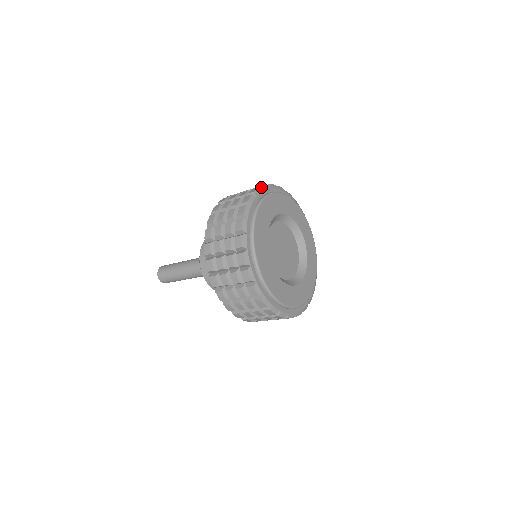
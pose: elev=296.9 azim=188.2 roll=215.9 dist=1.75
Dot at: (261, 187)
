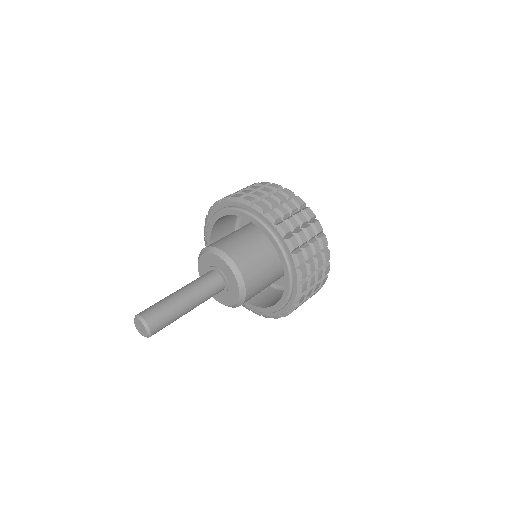
Dot at: occluded
